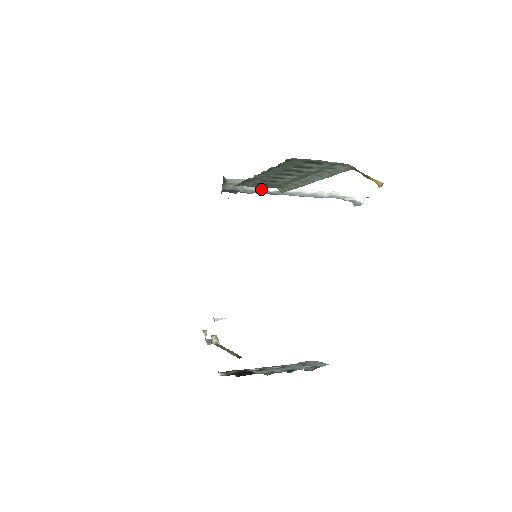
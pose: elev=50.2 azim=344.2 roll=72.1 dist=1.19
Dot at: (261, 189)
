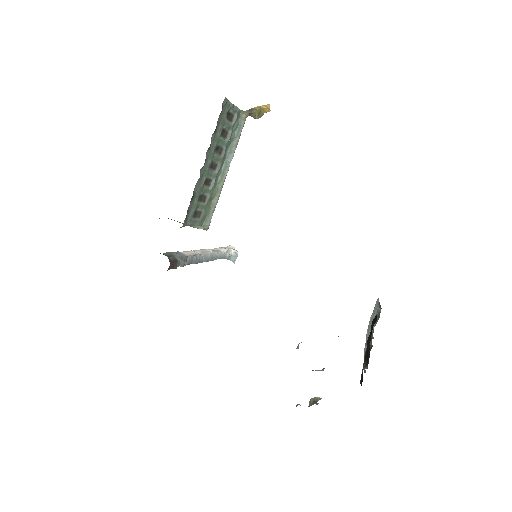
Dot at: (187, 255)
